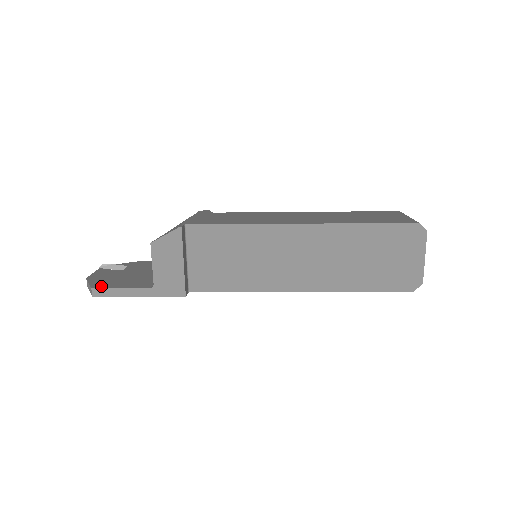
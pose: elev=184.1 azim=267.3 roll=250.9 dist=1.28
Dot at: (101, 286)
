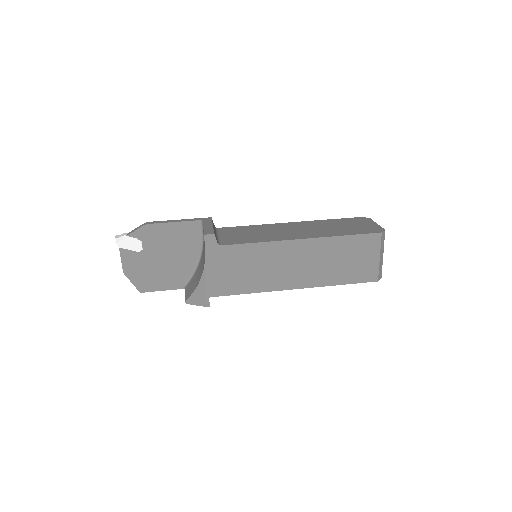
Dot at: (146, 289)
